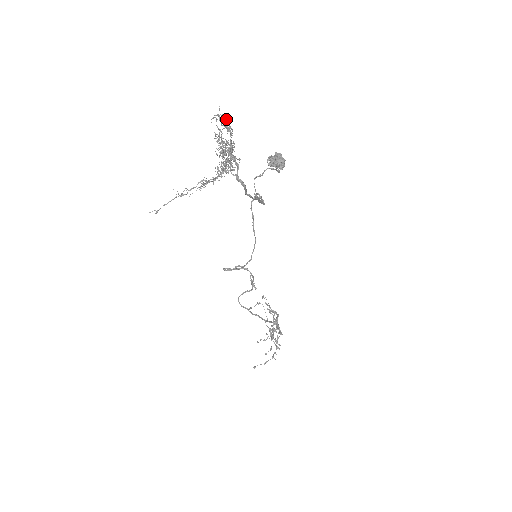
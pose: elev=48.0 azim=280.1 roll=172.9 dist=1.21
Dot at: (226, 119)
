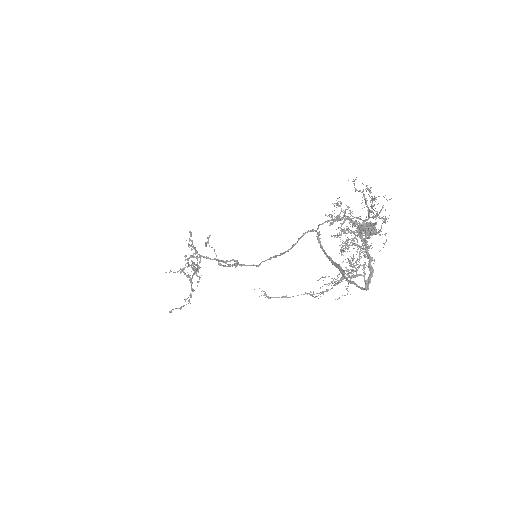
Dot at: (369, 190)
